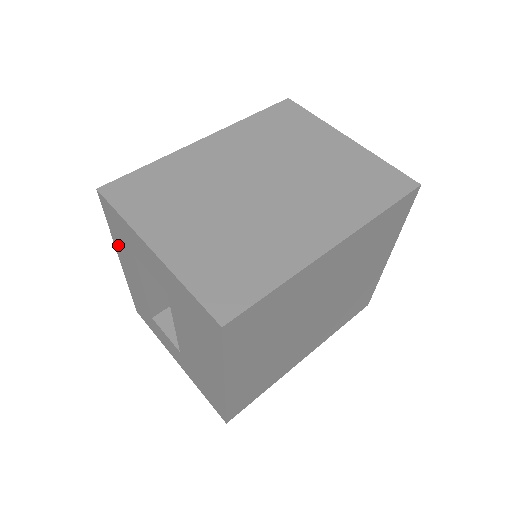
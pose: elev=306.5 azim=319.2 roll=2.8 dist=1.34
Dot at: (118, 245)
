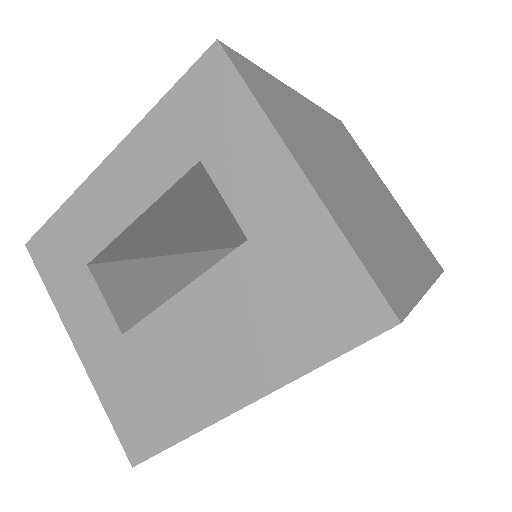
Dot at: (150, 134)
